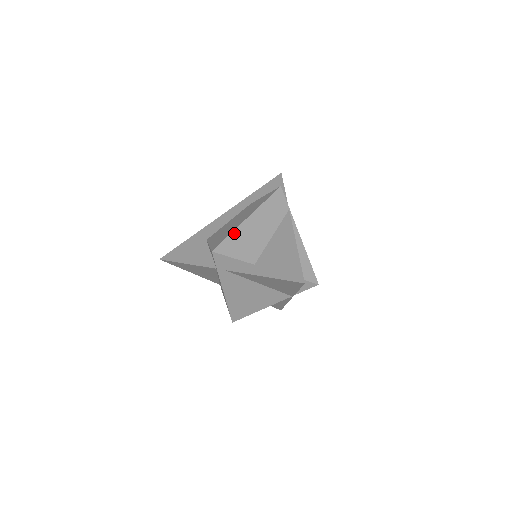
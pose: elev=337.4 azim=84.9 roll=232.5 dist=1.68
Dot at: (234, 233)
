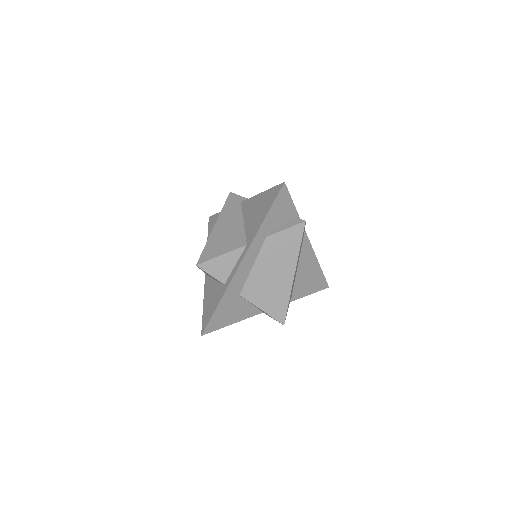
Dot at: occluded
